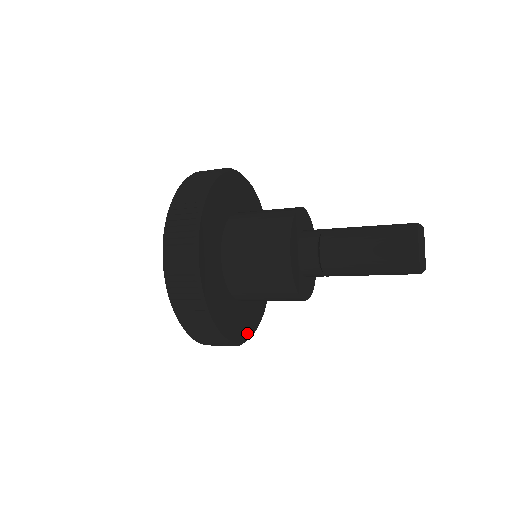
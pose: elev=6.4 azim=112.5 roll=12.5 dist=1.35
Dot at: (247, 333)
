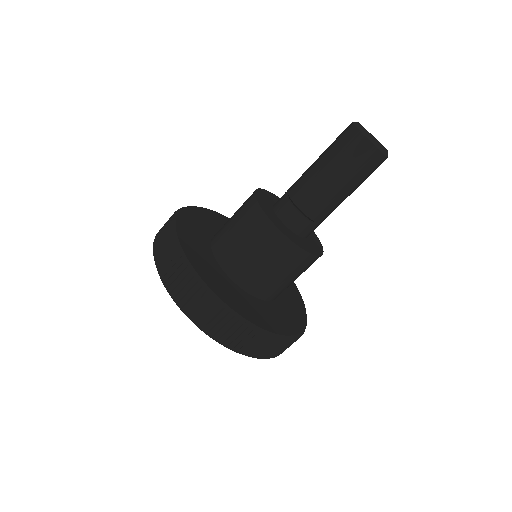
Dot at: (208, 281)
